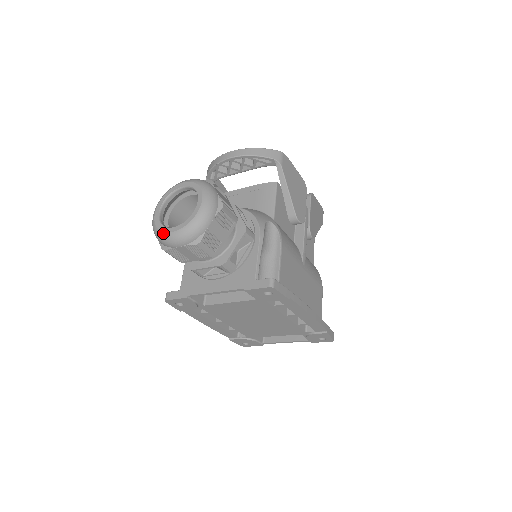
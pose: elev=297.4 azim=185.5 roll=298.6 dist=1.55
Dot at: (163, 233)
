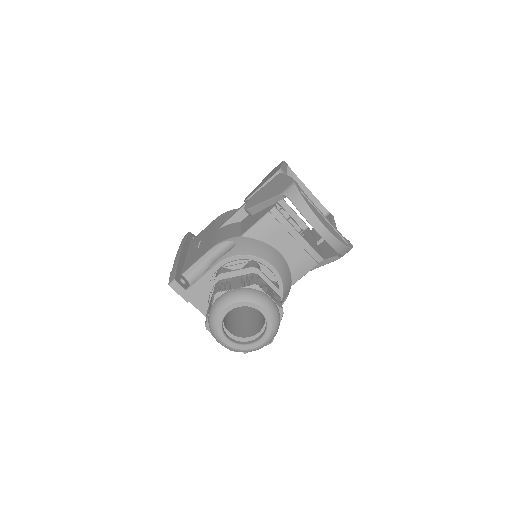
Dot at: (217, 335)
